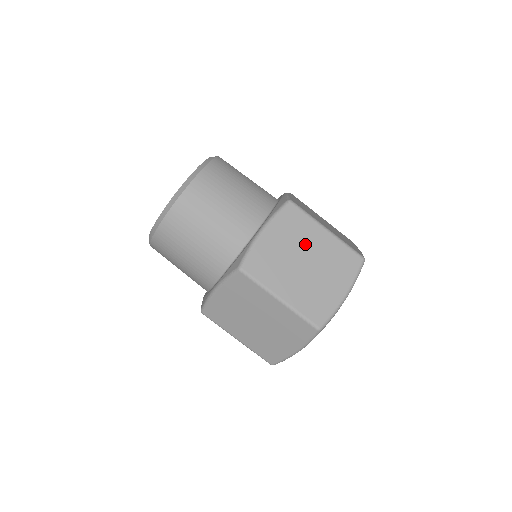
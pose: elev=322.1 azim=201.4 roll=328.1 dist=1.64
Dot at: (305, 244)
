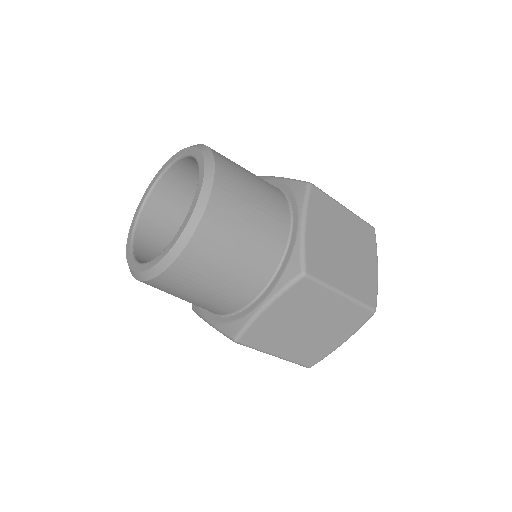
Dot at: (312, 312)
